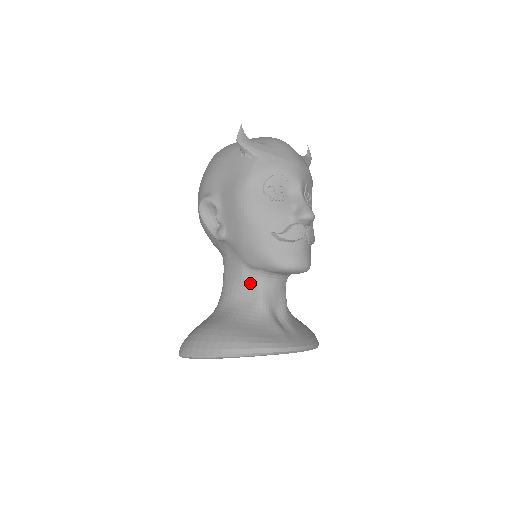
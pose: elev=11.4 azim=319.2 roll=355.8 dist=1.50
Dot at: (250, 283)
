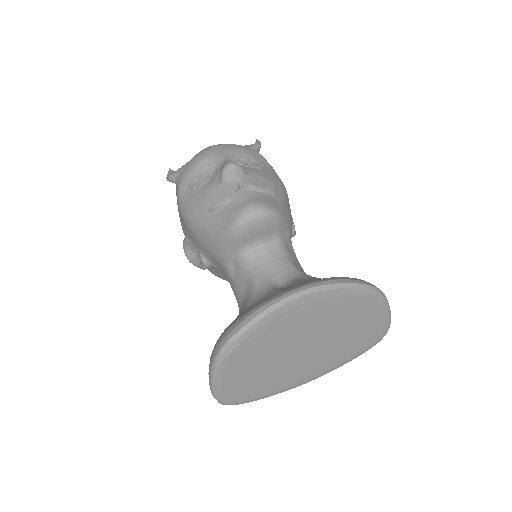
Dot at: (239, 276)
